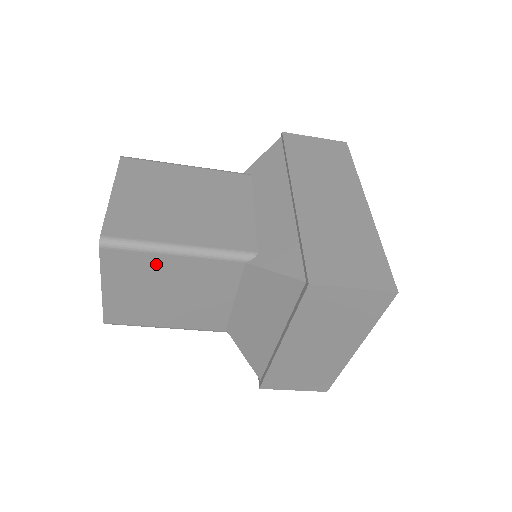
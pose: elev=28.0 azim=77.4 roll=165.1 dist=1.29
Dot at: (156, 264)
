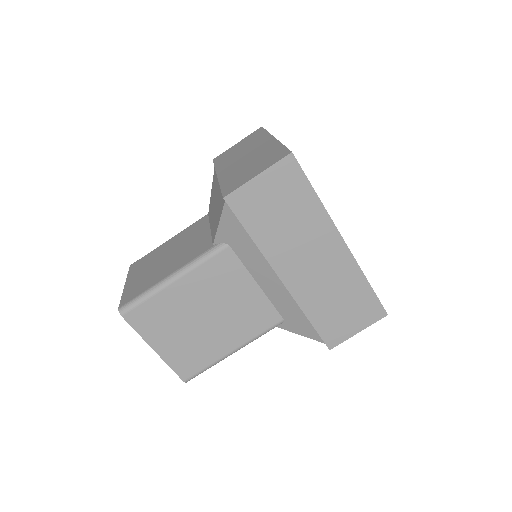
Dot at: (159, 251)
